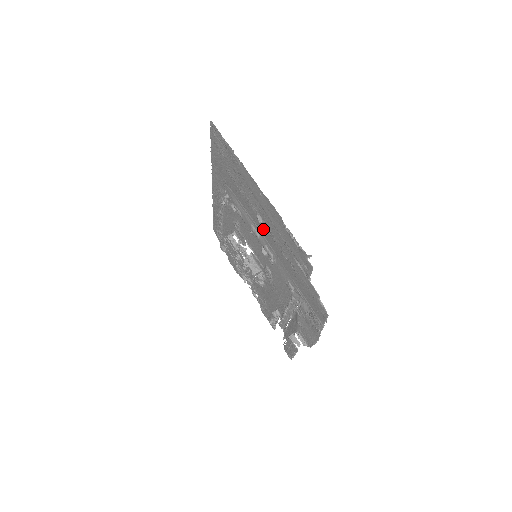
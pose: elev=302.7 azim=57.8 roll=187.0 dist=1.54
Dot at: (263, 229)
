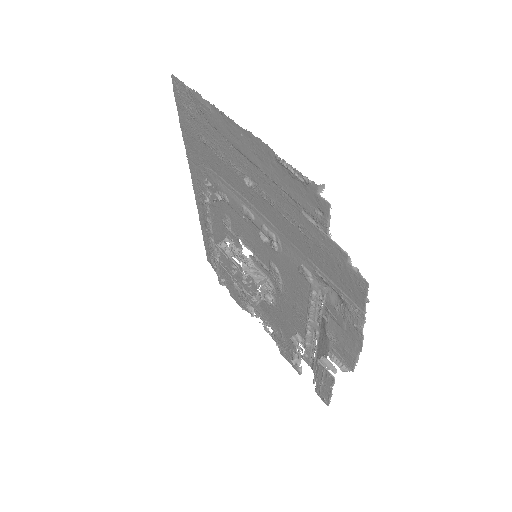
Dot at: (255, 198)
